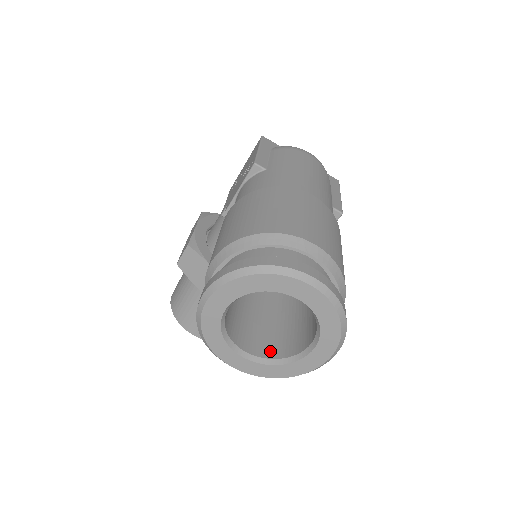
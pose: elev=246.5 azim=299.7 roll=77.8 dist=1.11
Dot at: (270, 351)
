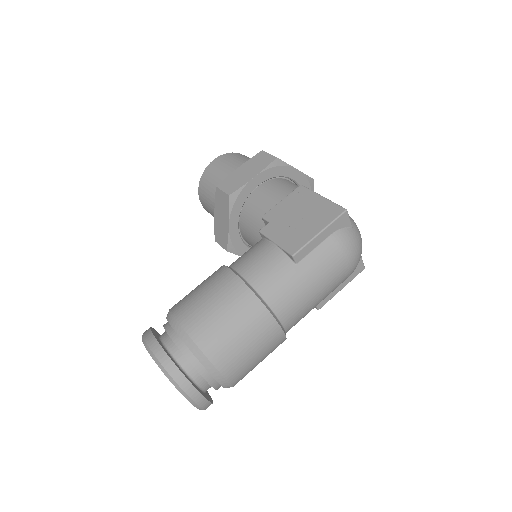
Dot at: occluded
